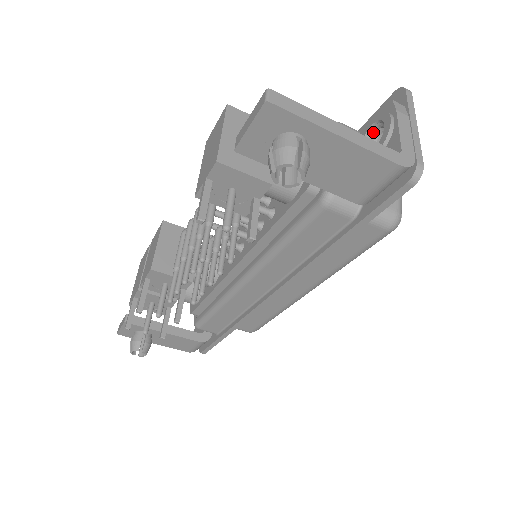
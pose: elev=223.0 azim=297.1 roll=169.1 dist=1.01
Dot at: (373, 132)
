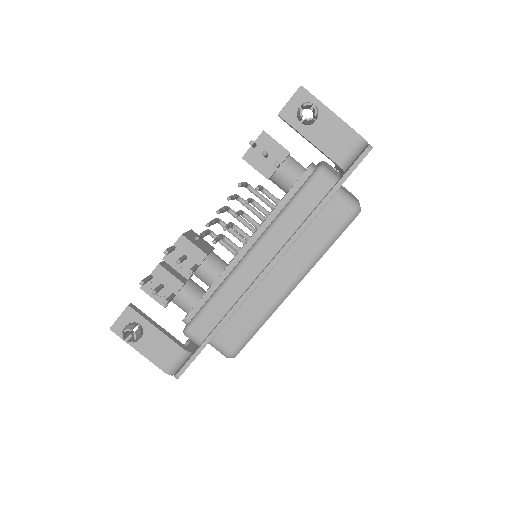
Dot at: occluded
